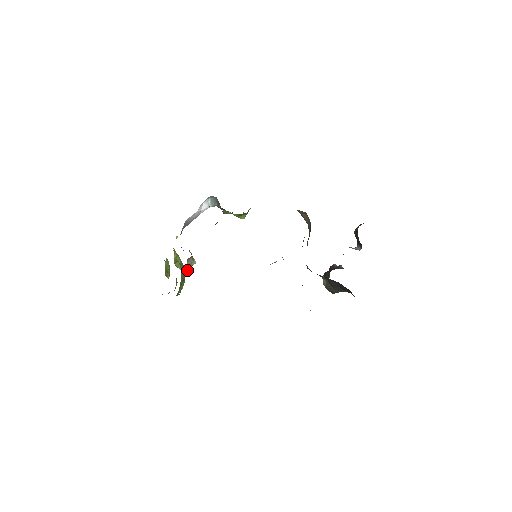
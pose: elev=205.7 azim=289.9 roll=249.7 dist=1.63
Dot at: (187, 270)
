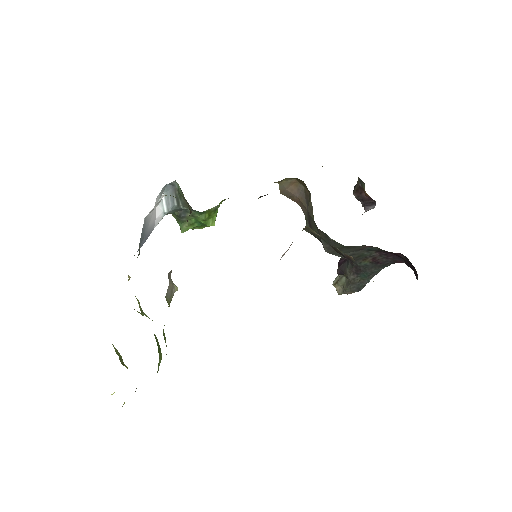
Dot at: (169, 301)
